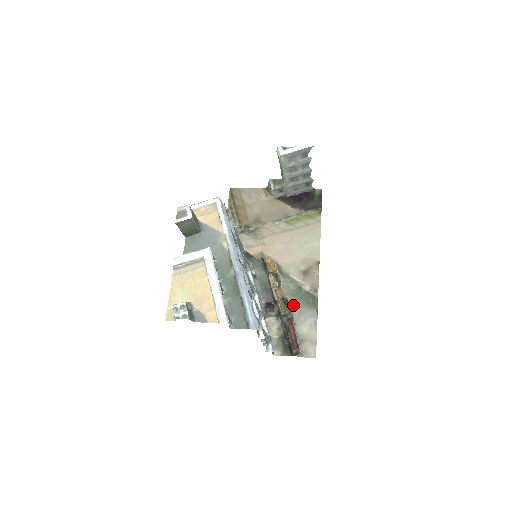
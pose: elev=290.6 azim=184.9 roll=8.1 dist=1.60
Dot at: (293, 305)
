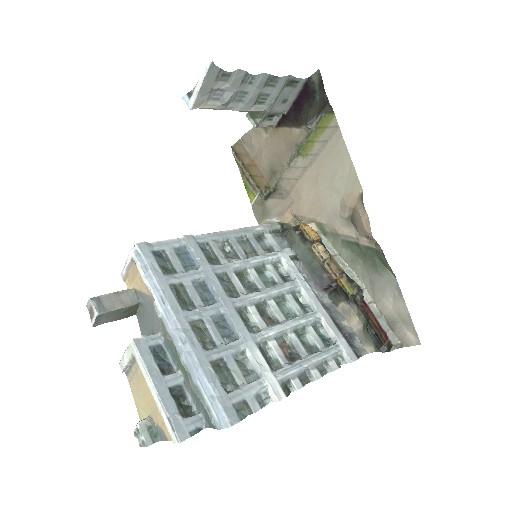
Dot at: (359, 275)
